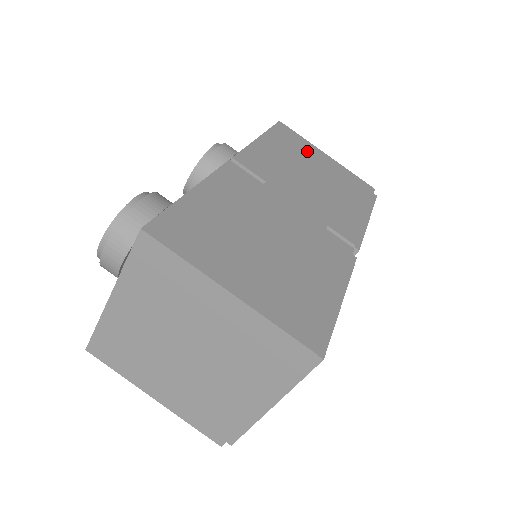
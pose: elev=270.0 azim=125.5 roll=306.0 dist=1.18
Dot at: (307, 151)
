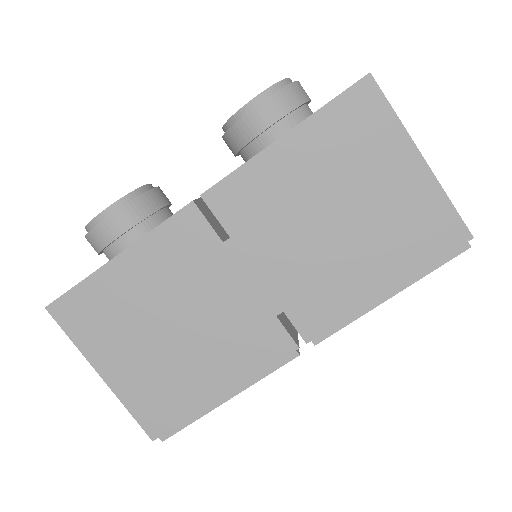
Dot at: (374, 155)
